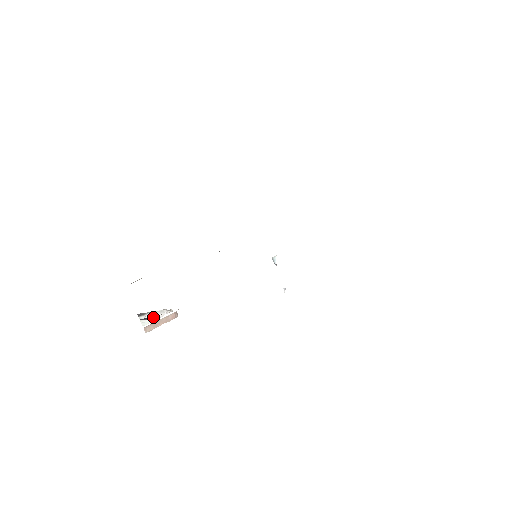
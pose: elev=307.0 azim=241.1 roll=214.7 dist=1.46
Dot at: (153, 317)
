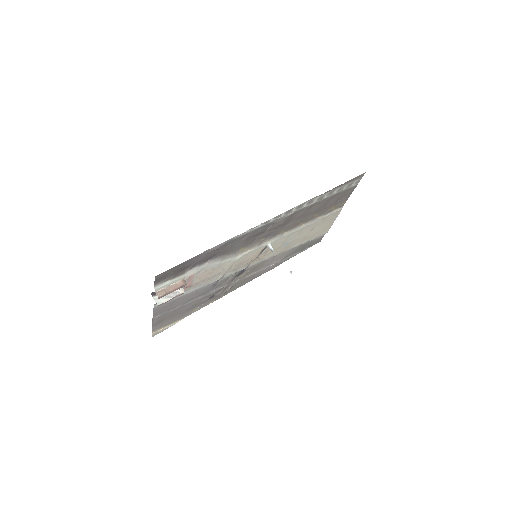
Dot at: occluded
